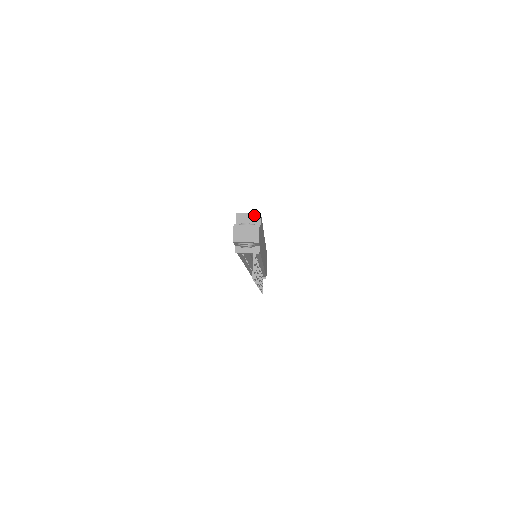
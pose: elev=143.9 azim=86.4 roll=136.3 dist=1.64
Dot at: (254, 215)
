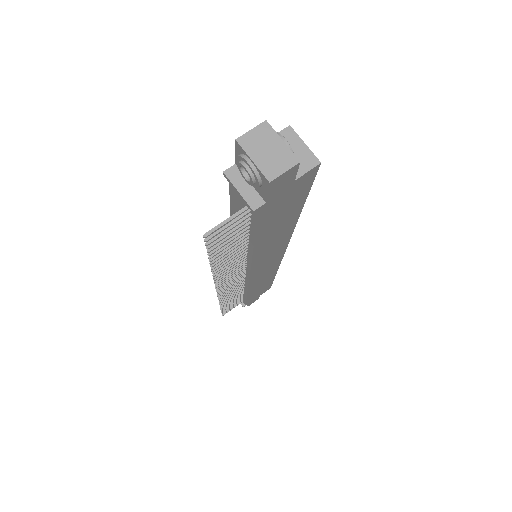
Dot at: (309, 154)
